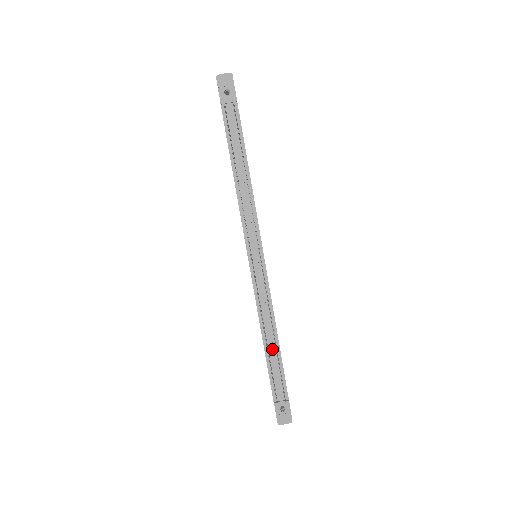
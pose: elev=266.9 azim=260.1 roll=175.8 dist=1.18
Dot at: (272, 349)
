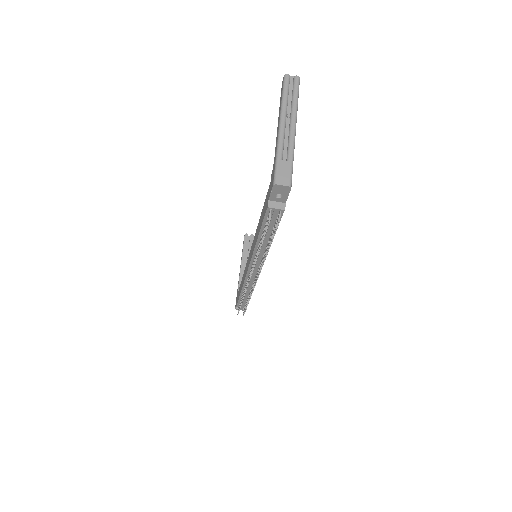
Dot at: (245, 297)
